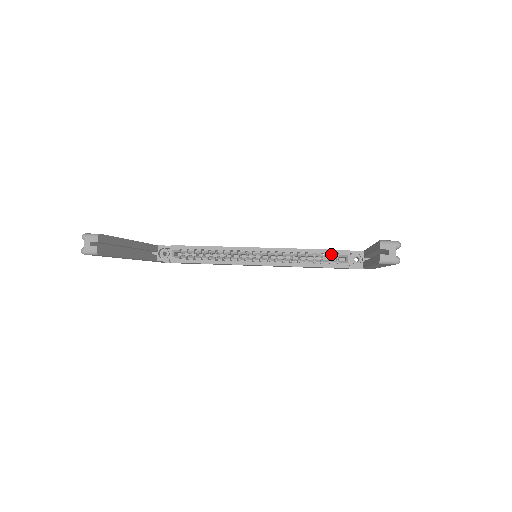
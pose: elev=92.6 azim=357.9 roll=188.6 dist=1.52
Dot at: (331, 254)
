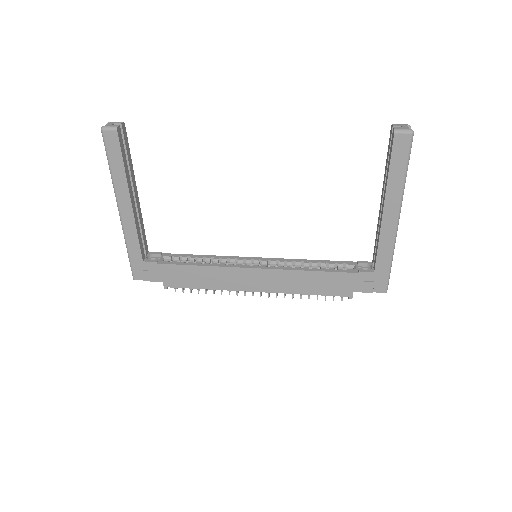
Dot at: (337, 263)
